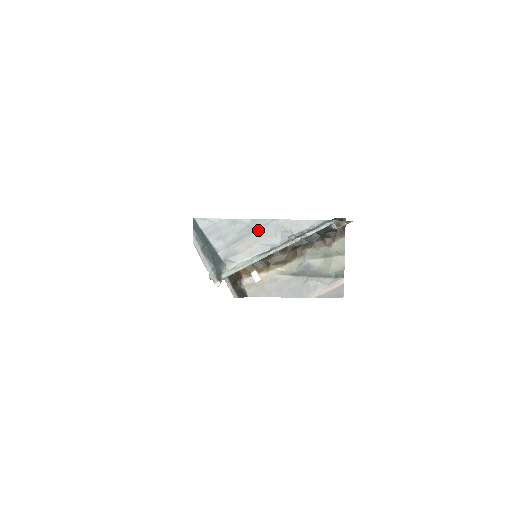
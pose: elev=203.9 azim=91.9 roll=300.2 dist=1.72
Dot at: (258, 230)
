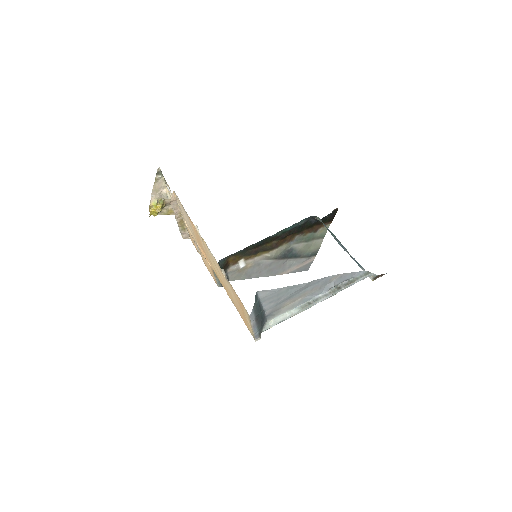
Dot at: (308, 287)
